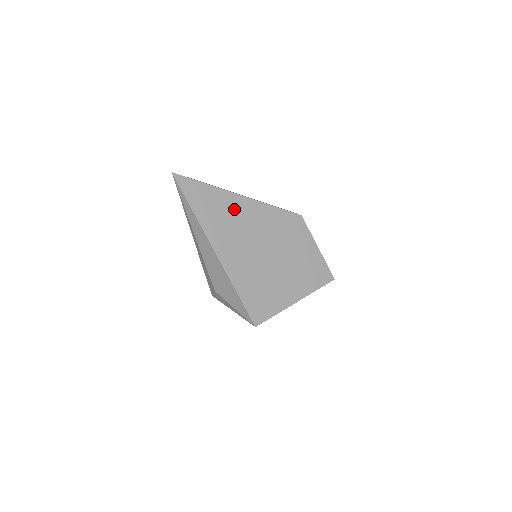
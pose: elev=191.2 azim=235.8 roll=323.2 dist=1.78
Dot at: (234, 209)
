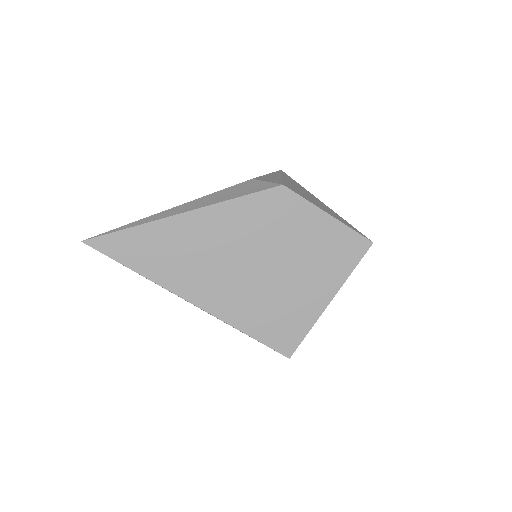
Dot at: (185, 237)
